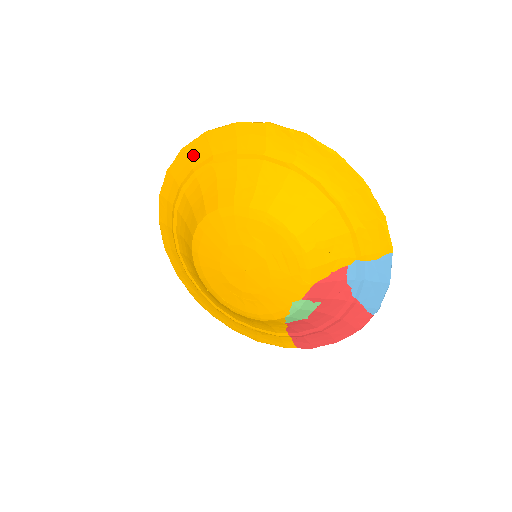
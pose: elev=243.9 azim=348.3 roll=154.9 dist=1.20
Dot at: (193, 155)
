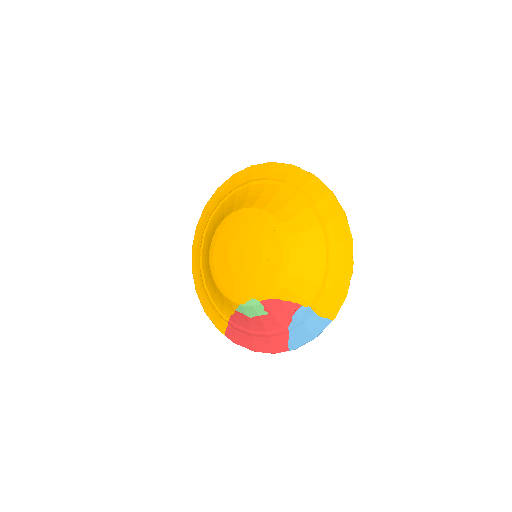
Dot at: (275, 171)
